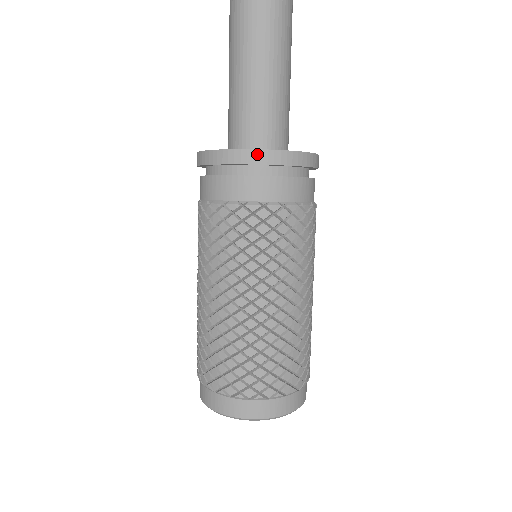
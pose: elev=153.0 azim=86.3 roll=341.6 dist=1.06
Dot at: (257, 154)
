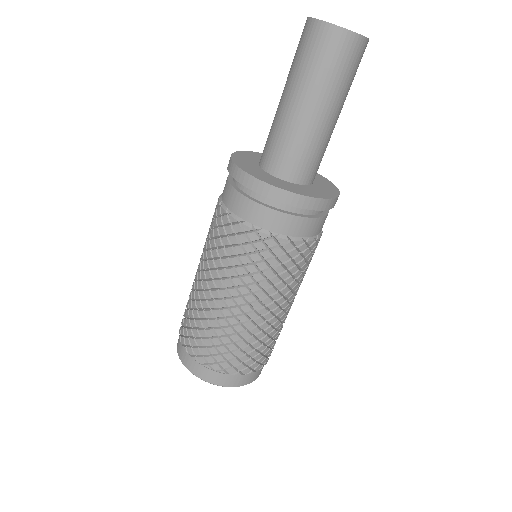
Dot at: (317, 202)
